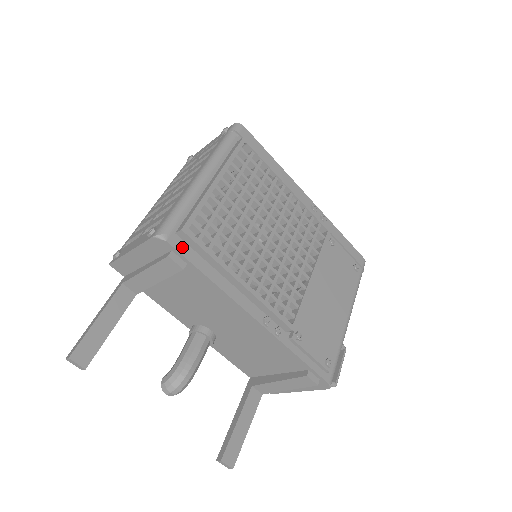
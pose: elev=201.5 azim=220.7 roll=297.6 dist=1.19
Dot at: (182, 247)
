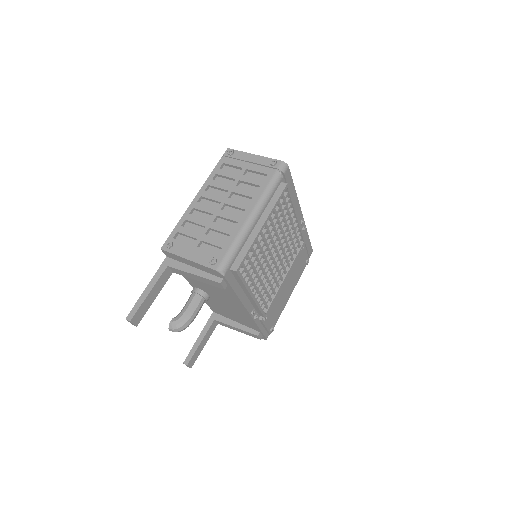
Dot at: (230, 277)
